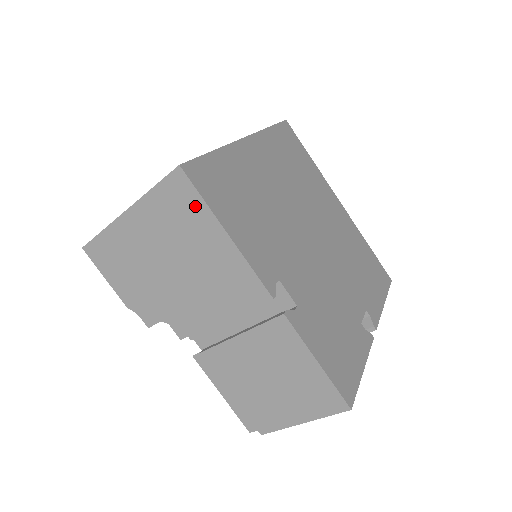
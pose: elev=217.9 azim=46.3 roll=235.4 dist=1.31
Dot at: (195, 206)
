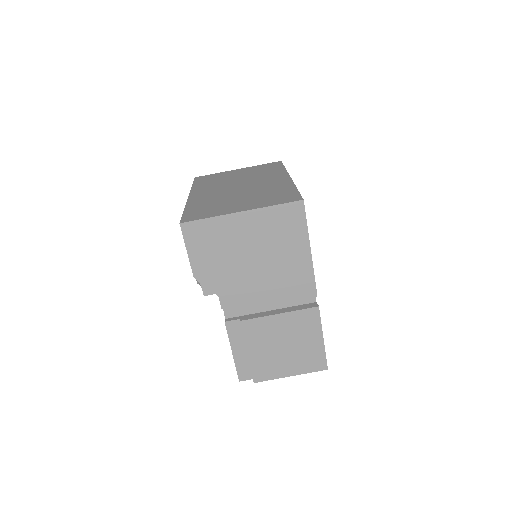
Dot at: (299, 227)
